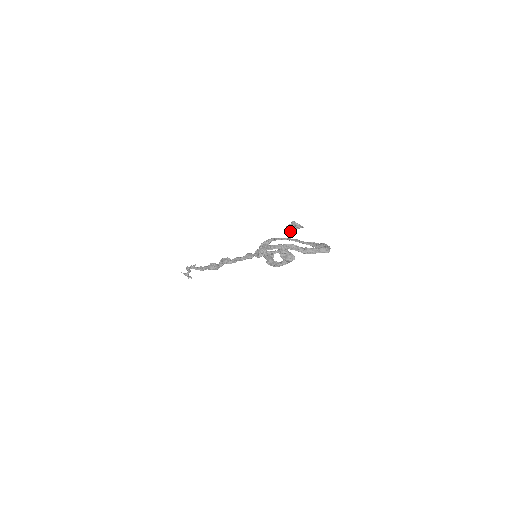
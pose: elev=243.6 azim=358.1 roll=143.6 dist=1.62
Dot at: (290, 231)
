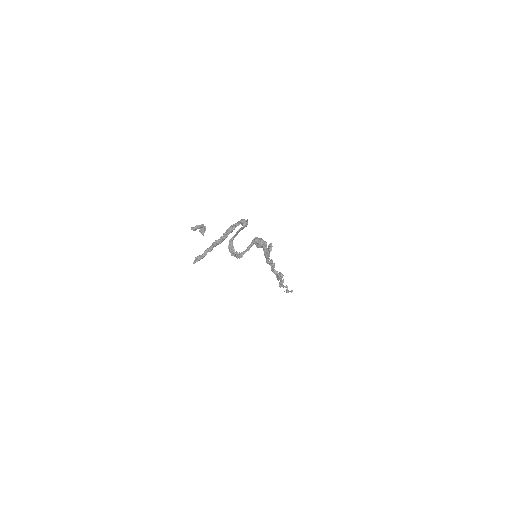
Dot at: (203, 233)
